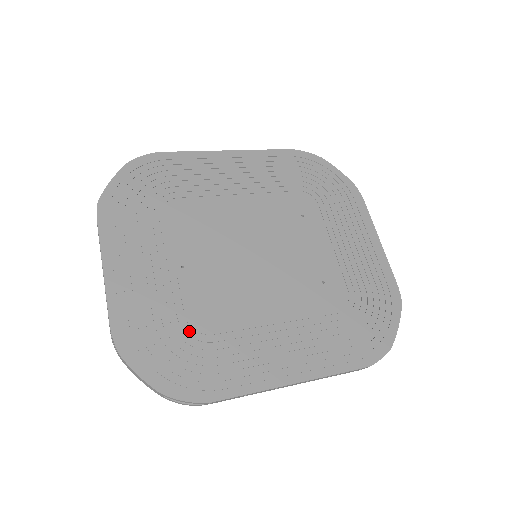
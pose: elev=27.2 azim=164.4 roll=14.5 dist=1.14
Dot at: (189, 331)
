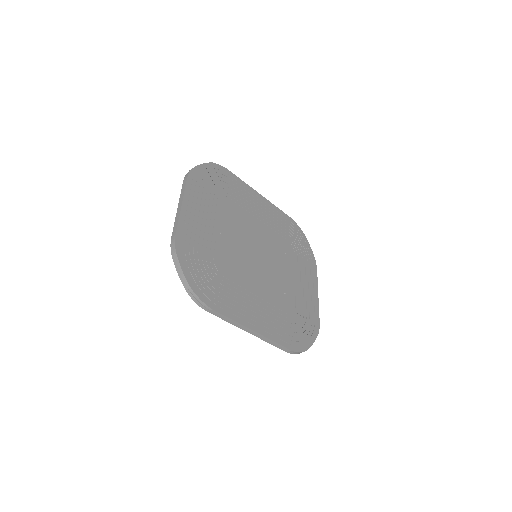
Dot at: (213, 266)
